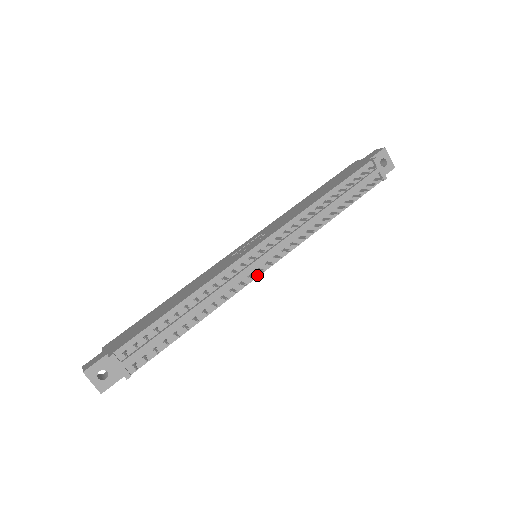
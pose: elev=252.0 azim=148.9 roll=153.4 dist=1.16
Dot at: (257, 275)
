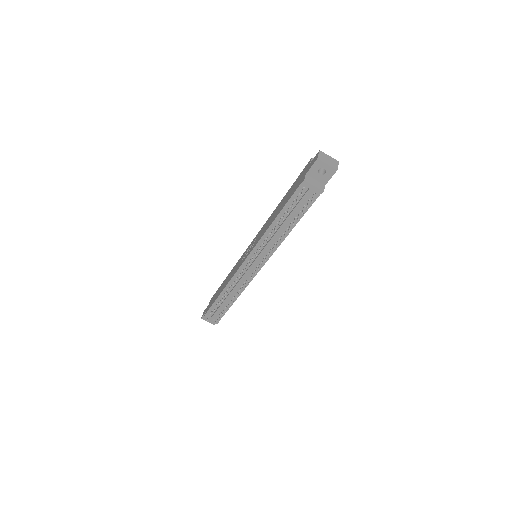
Dot at: (255, 274)
